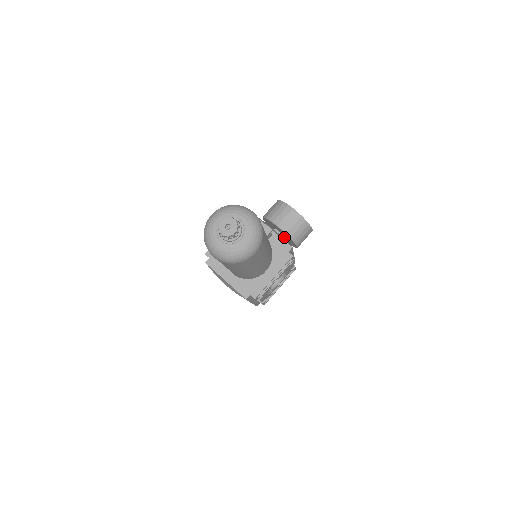
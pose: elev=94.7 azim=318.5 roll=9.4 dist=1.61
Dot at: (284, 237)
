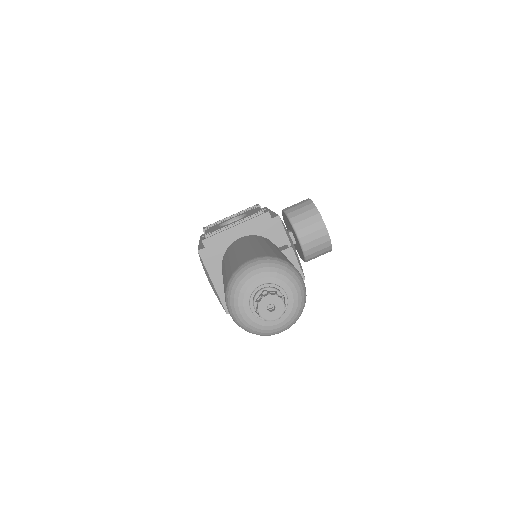
Dot at: occluded
